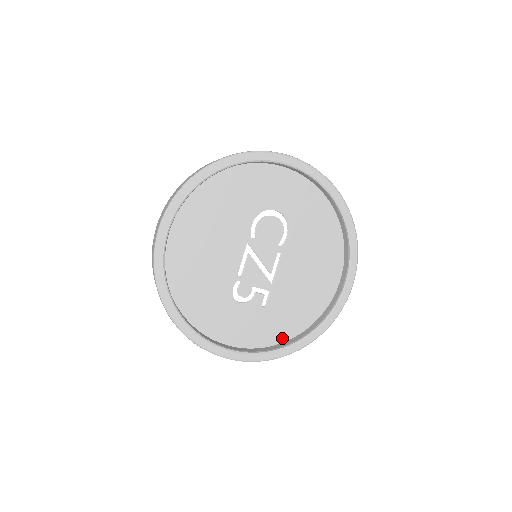
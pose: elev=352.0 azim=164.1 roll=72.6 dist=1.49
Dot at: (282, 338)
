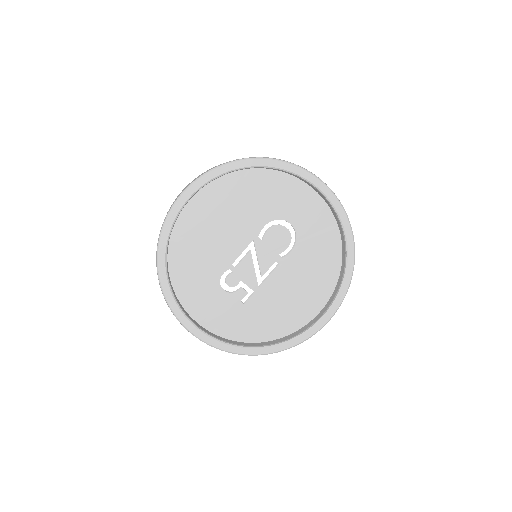
Dot at: (246, 338)
